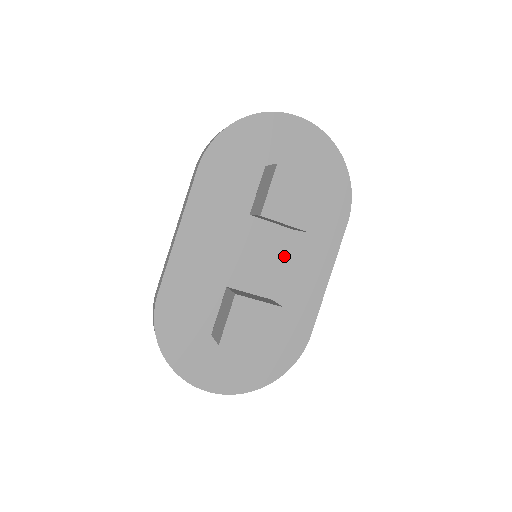
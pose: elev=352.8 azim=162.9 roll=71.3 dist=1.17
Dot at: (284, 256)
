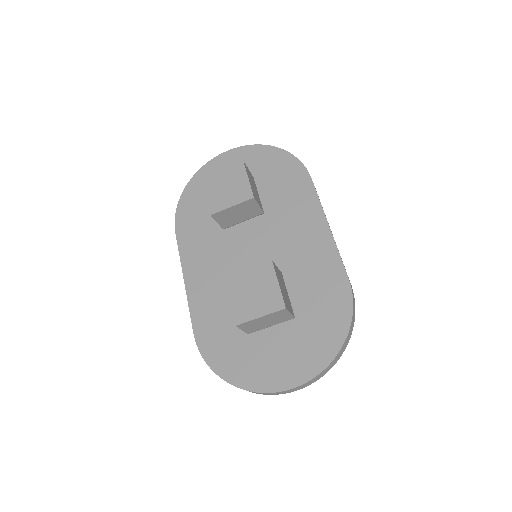
Dot at: (275, 238)
